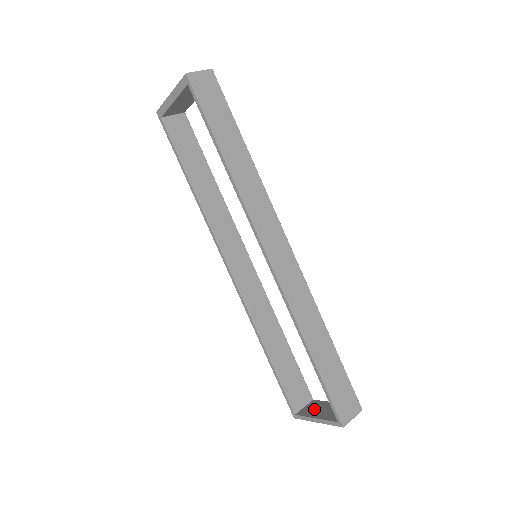
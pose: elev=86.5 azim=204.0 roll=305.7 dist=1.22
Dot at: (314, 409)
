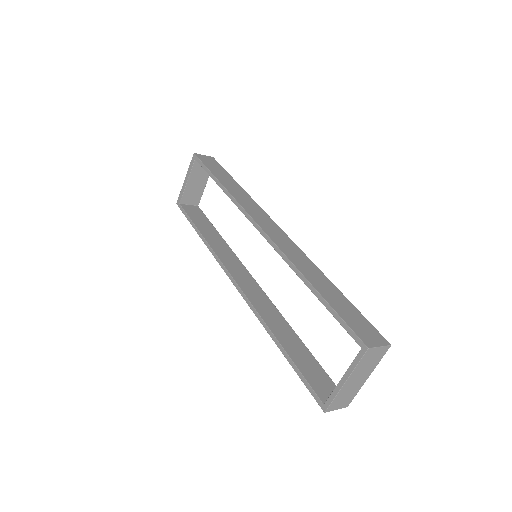
Dot at: occluded
